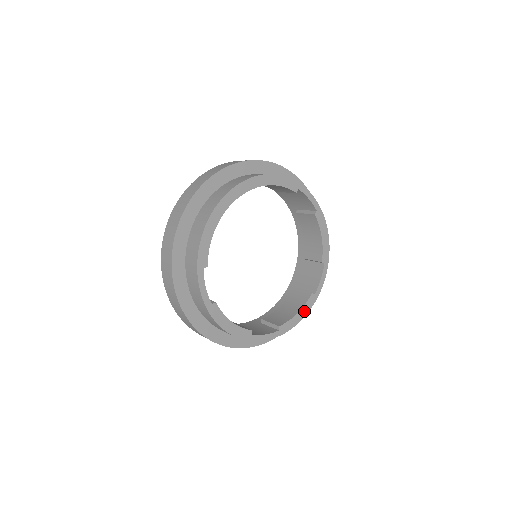
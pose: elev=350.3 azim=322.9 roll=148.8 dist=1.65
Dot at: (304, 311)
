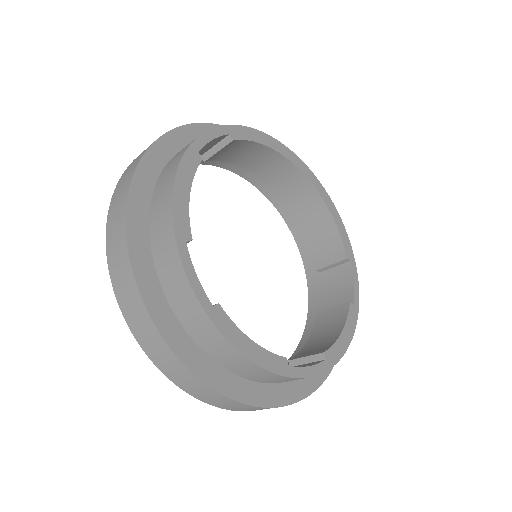
Dot at: (259, 355)
